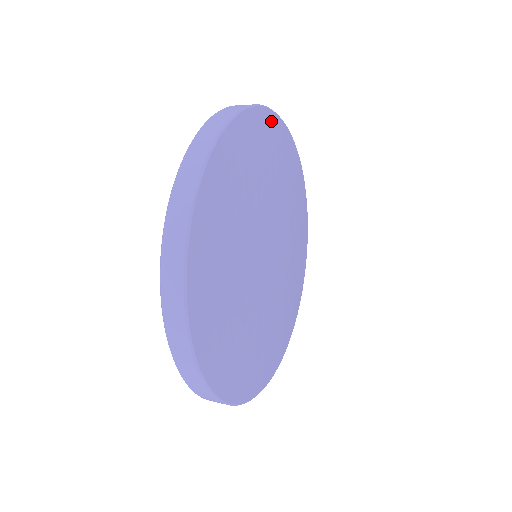
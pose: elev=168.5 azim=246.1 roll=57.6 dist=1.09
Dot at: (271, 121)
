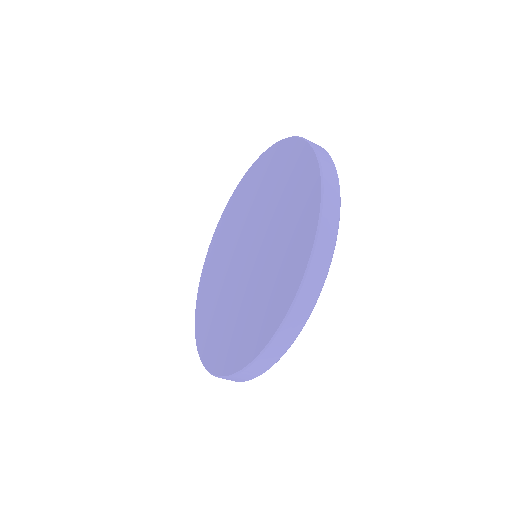
Dot at: occluded
